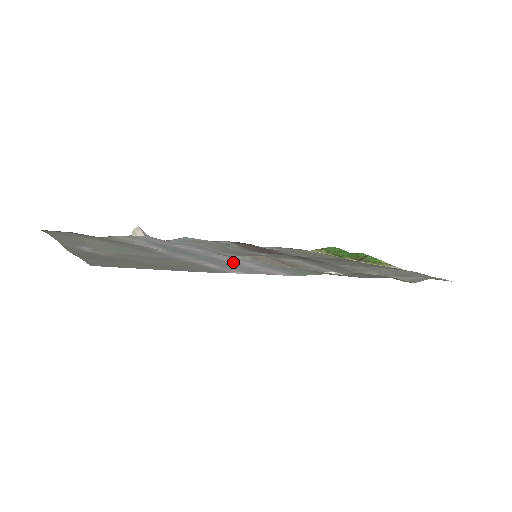
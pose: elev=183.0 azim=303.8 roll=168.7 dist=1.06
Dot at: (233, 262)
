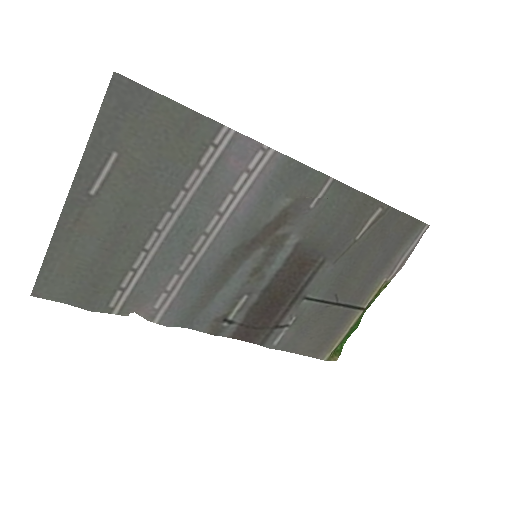
Dot at: (230, 194)
